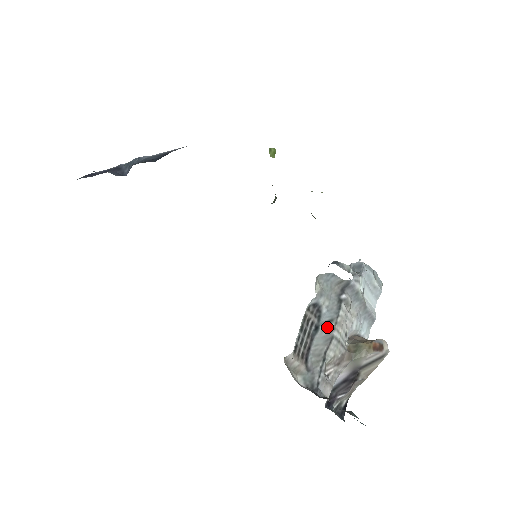
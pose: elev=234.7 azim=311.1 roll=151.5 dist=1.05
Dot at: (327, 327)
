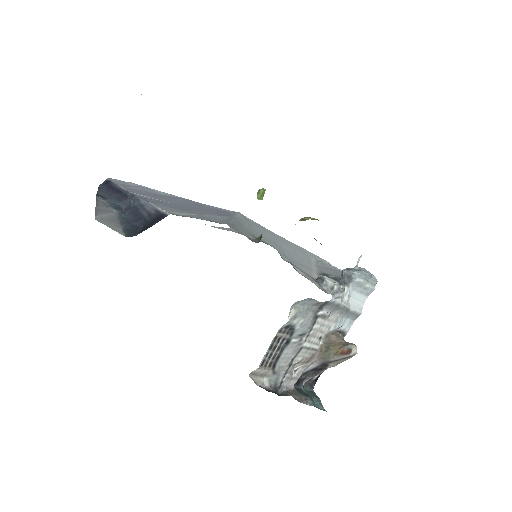
Dot at: (298, 340)
